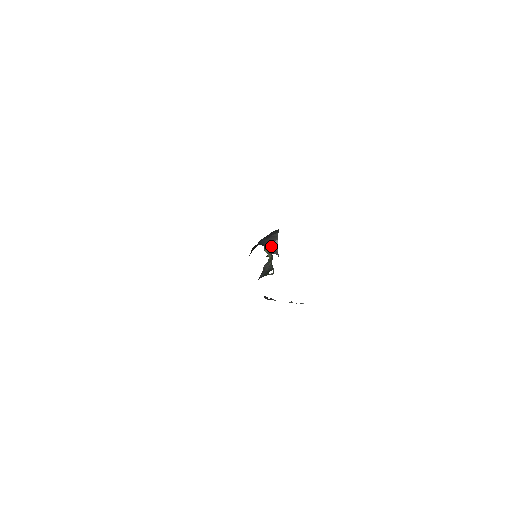
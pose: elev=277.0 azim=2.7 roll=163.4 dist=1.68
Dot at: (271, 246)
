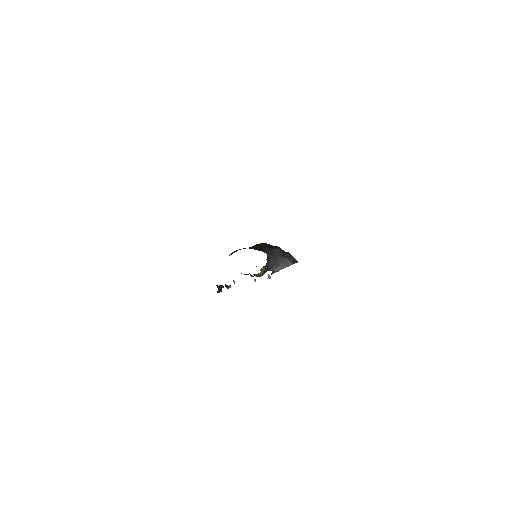
Dot at: (274, 266)
